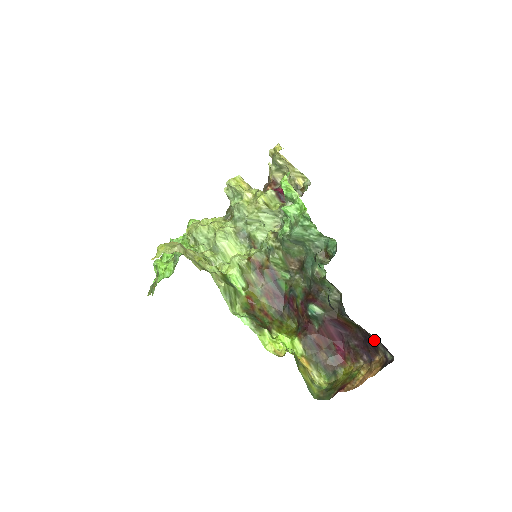
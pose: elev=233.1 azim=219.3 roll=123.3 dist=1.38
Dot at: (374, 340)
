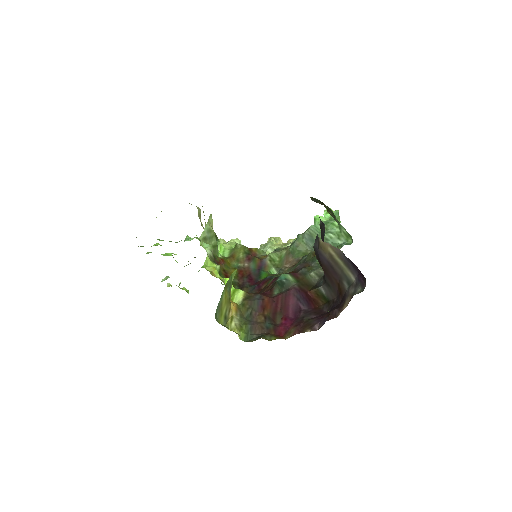
Dot at: (345, 291)
